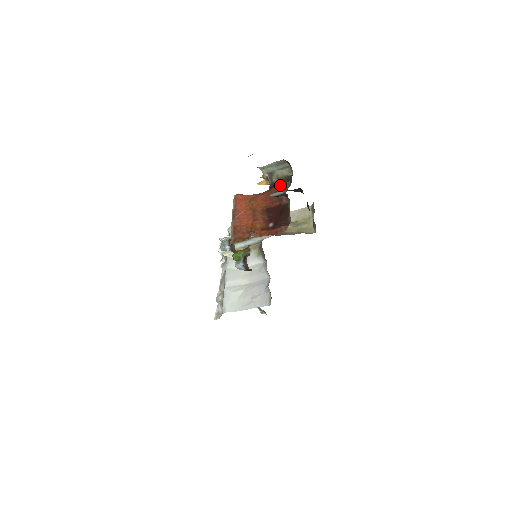
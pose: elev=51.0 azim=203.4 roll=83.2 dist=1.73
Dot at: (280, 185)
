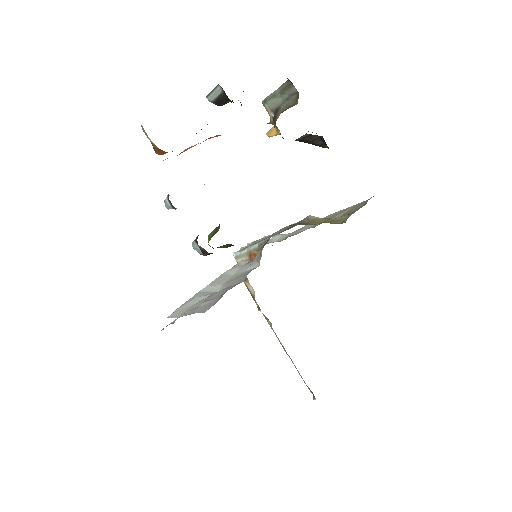
Dot at: occluded
